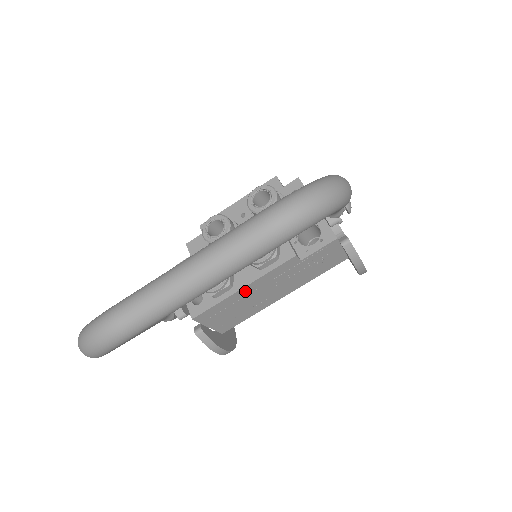
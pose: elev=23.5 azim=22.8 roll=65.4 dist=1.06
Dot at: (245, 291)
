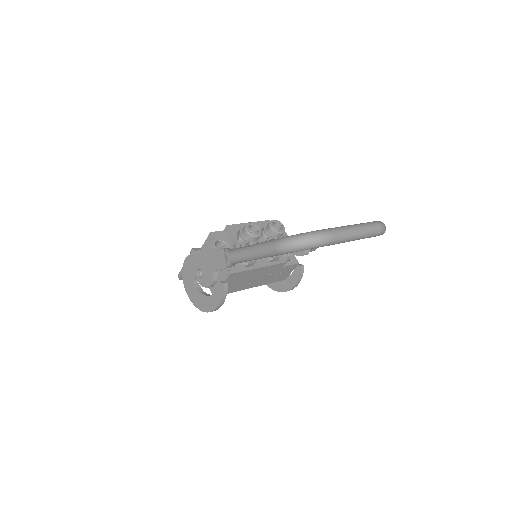
Dot at: (257, 271)
